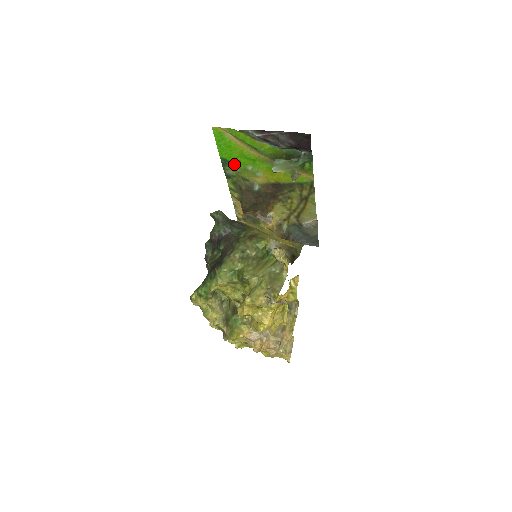
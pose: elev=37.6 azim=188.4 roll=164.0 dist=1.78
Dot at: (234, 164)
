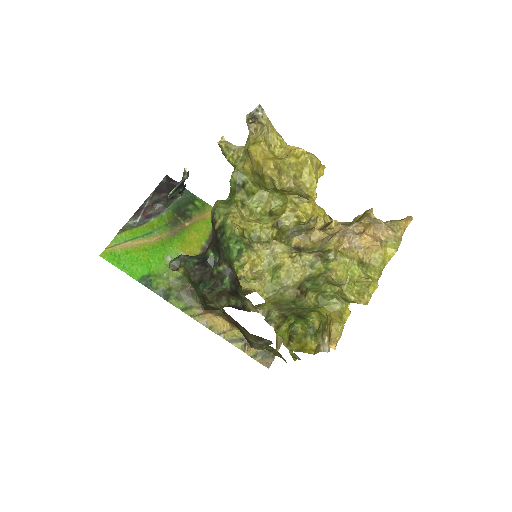
Dot at: (155, 274)
